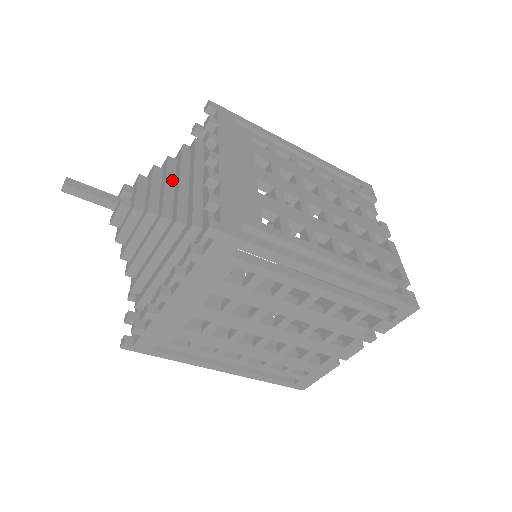
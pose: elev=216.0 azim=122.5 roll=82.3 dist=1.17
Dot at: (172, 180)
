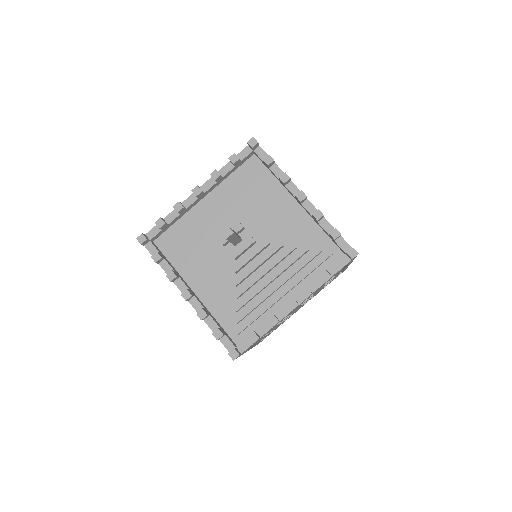
Dot at: (266, 213)
